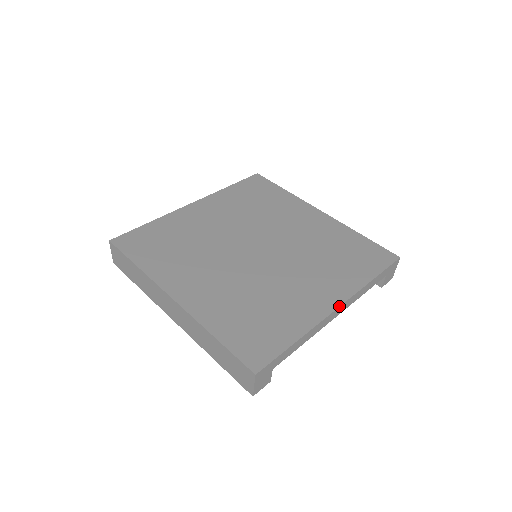
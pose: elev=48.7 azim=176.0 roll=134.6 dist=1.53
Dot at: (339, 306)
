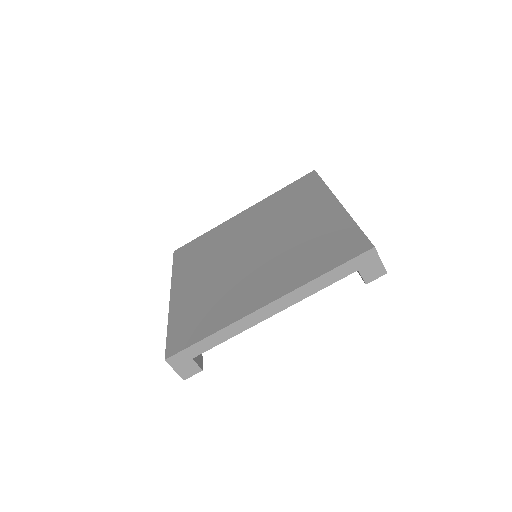
Dot at: (267, 304)
